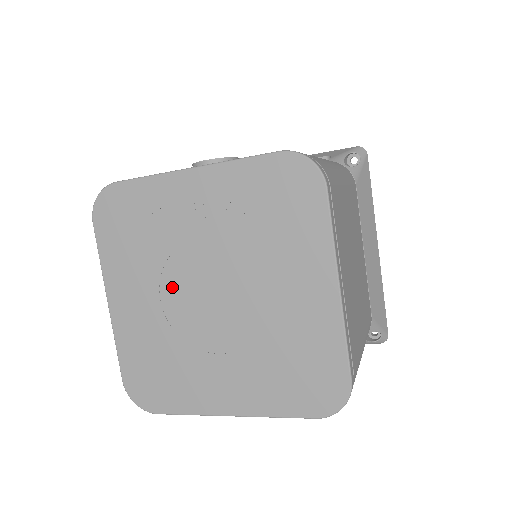
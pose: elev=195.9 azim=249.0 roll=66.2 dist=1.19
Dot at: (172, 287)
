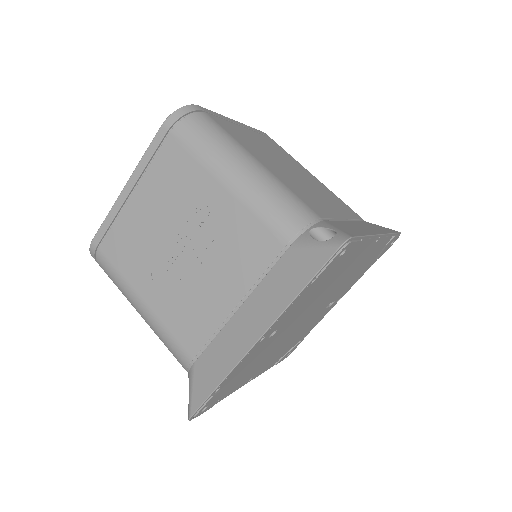
Dot at: occluded
